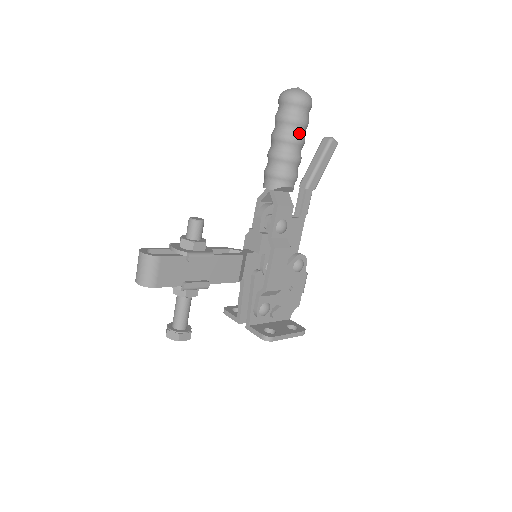
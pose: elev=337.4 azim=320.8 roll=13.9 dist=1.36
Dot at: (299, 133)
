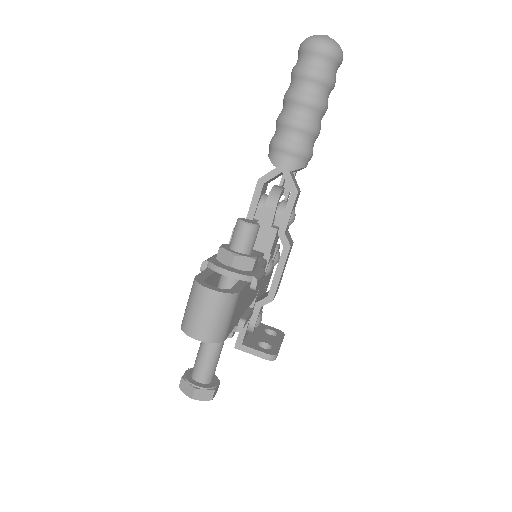
Dot at: occluded
